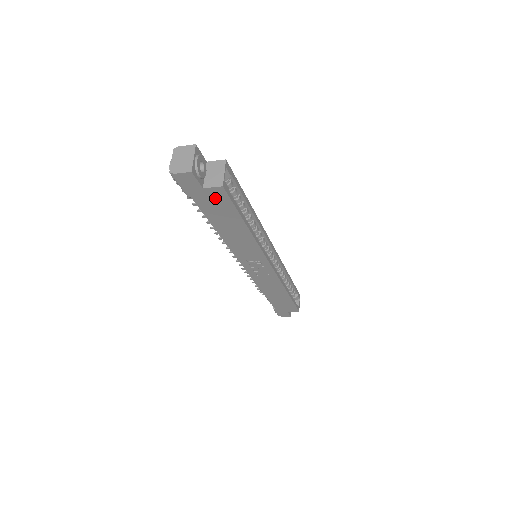
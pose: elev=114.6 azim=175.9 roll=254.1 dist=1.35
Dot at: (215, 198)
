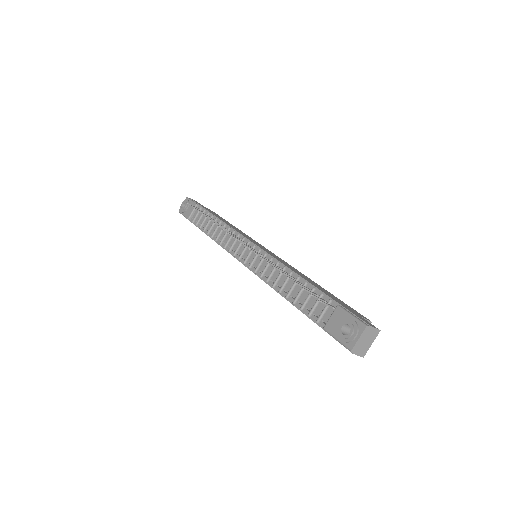
Dot at: occluded
